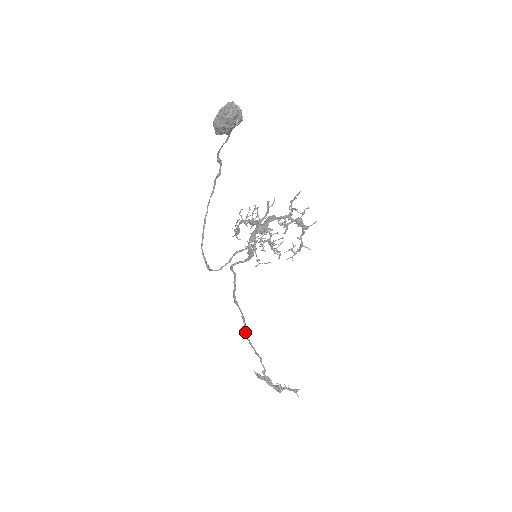
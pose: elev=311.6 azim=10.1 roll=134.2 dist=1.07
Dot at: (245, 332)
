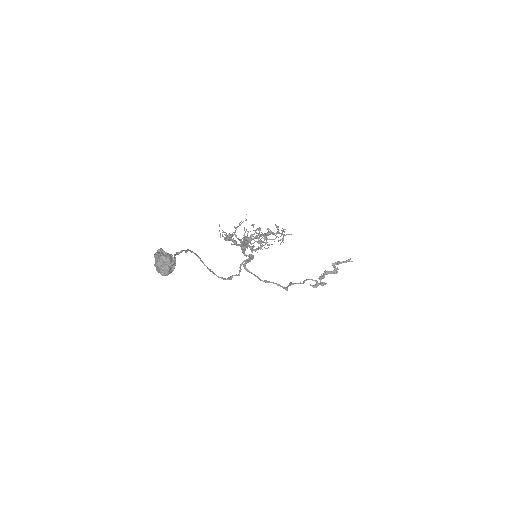
Dot at: occluded
